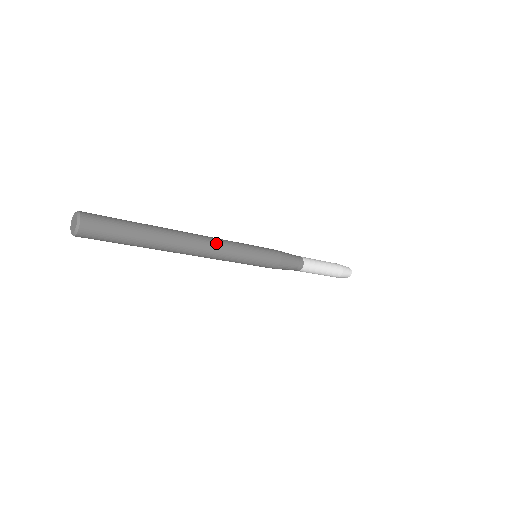
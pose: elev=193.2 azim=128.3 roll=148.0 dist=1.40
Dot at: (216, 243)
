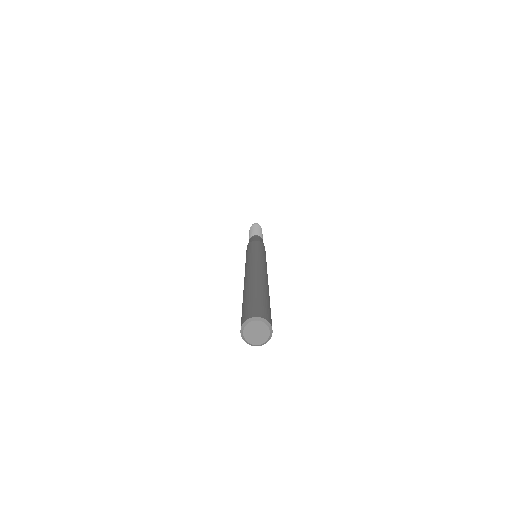
Dot at: (265, 265)
